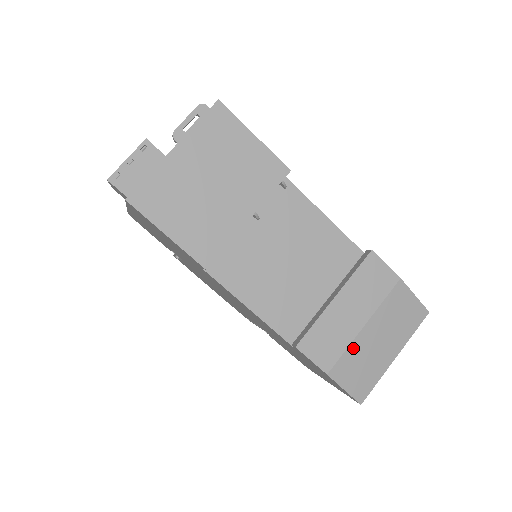
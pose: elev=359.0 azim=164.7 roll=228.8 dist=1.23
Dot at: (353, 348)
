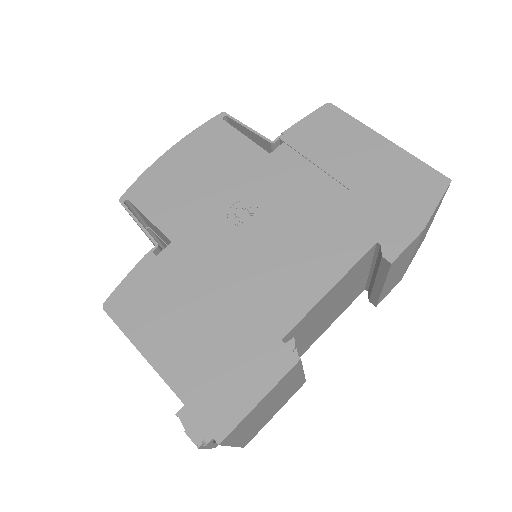
Dot at: (409, 263)
